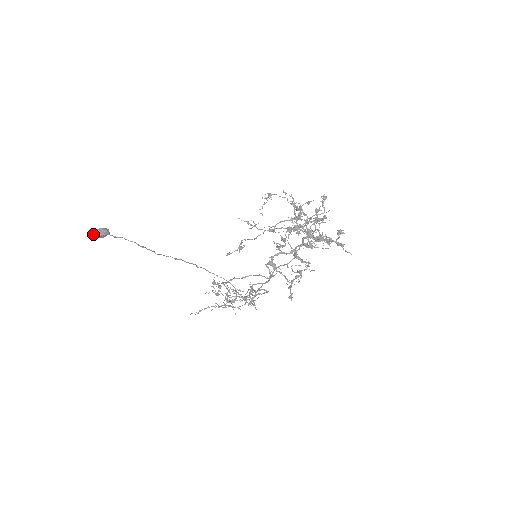
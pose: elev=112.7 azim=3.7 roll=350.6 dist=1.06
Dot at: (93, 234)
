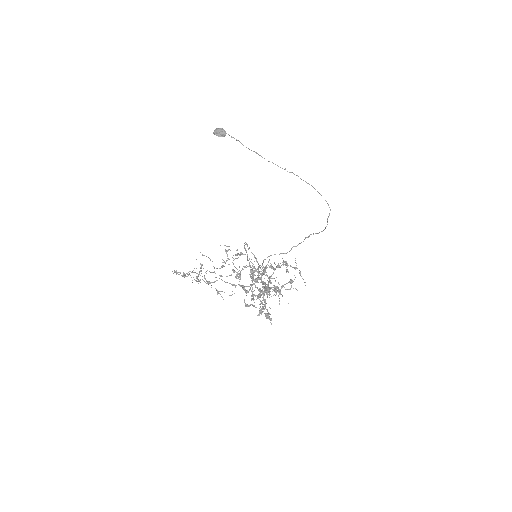
Dot at: (214, 130)
